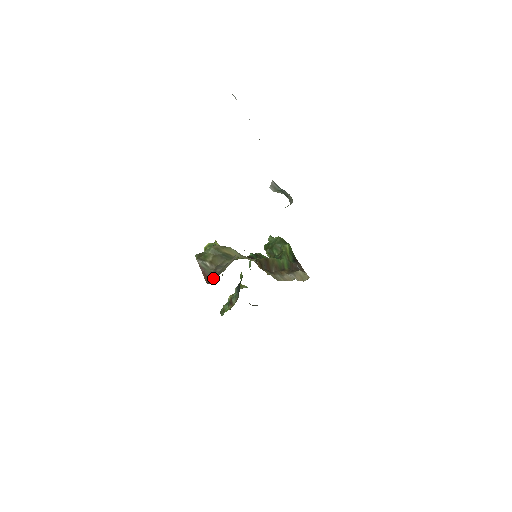
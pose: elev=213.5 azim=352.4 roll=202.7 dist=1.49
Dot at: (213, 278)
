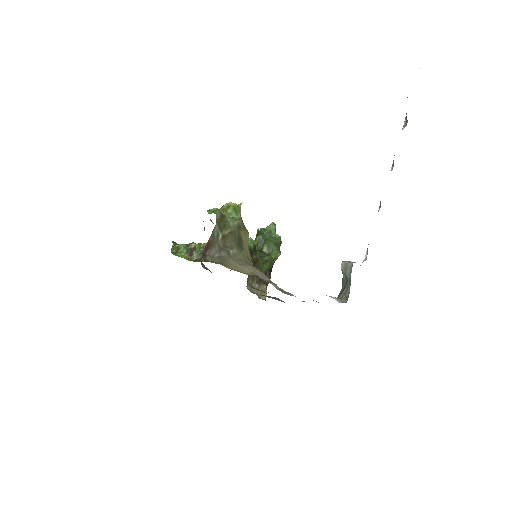
Dot at: (212, 256)
